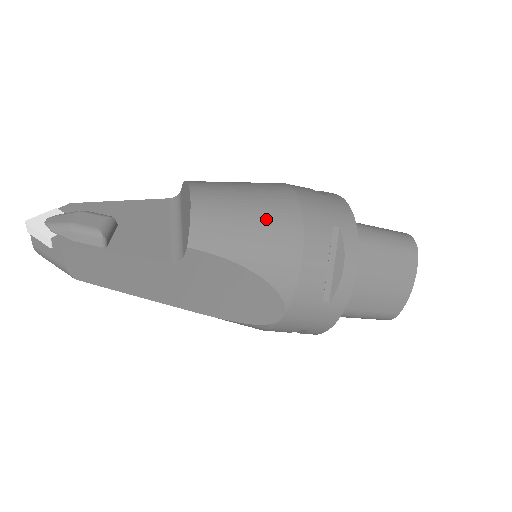
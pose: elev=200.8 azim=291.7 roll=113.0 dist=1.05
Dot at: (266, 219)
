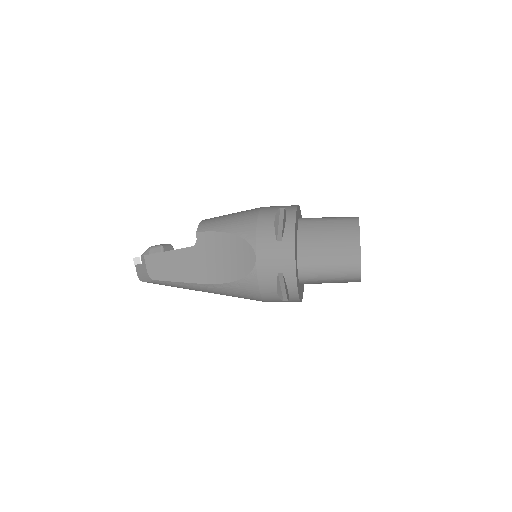
Dot at: (239, 213)
